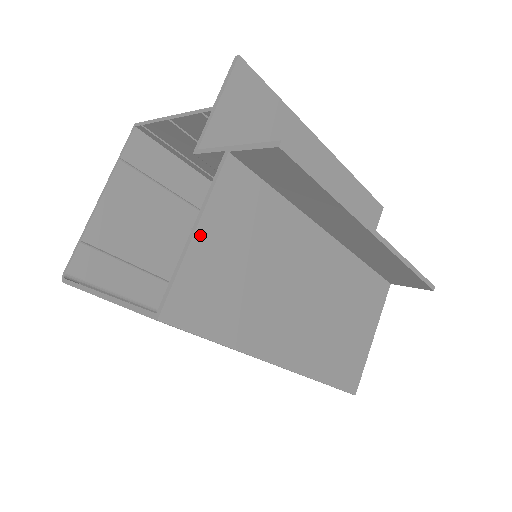
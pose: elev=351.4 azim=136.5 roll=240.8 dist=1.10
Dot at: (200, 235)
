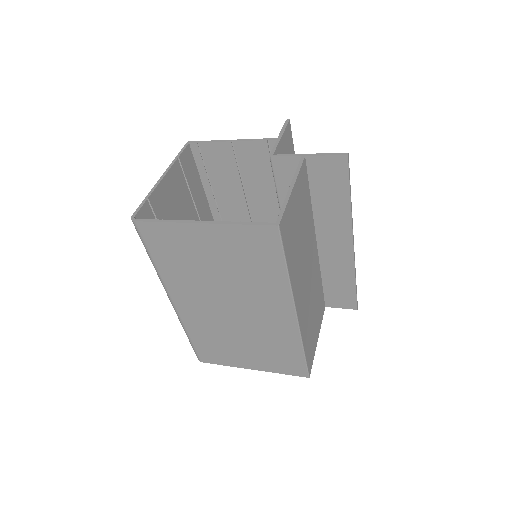
Dot at: (294, 191)
